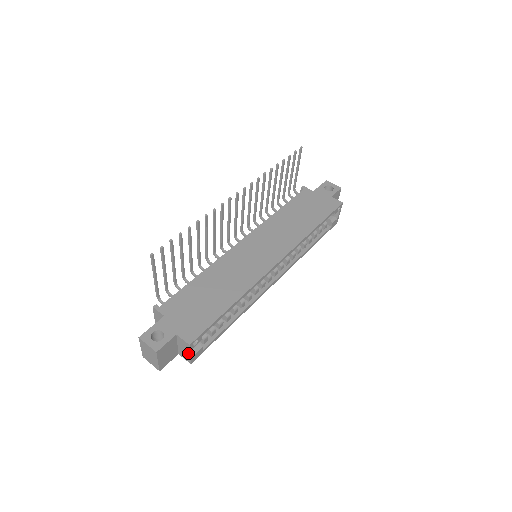
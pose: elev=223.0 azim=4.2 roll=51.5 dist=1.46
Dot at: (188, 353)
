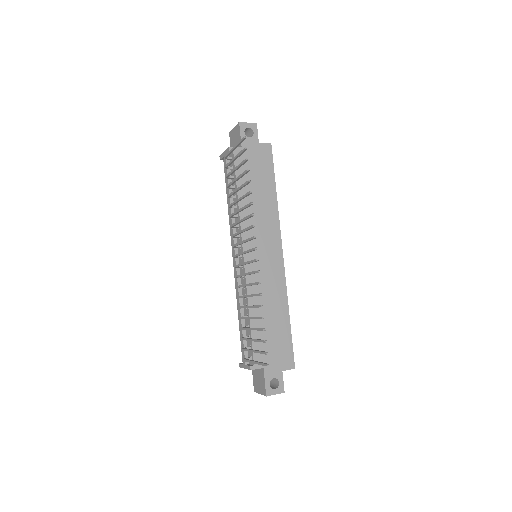
Dot at: occluded
